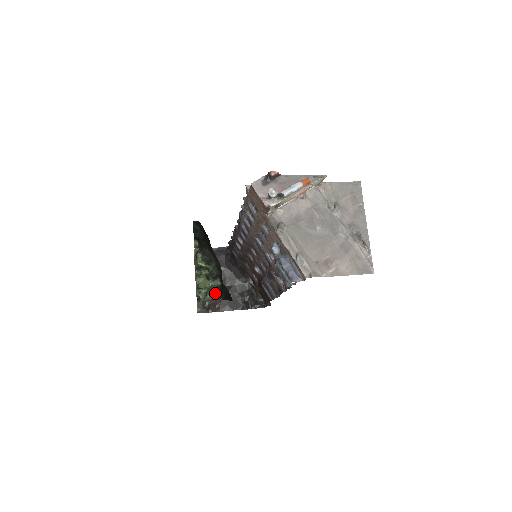
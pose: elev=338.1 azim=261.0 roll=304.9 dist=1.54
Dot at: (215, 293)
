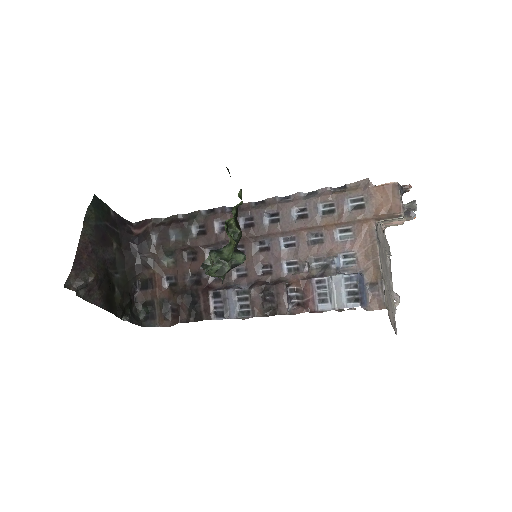
Dot at: (227, 271)
